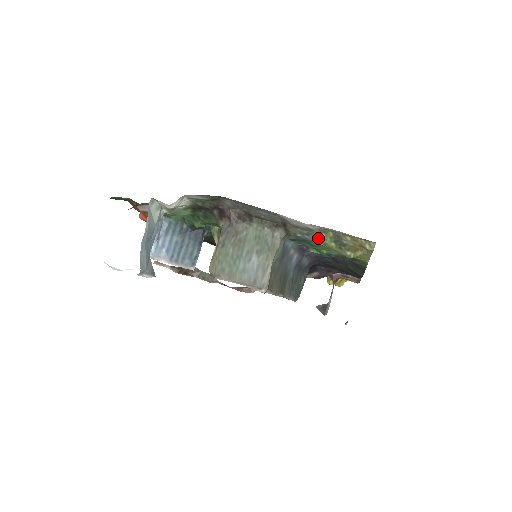
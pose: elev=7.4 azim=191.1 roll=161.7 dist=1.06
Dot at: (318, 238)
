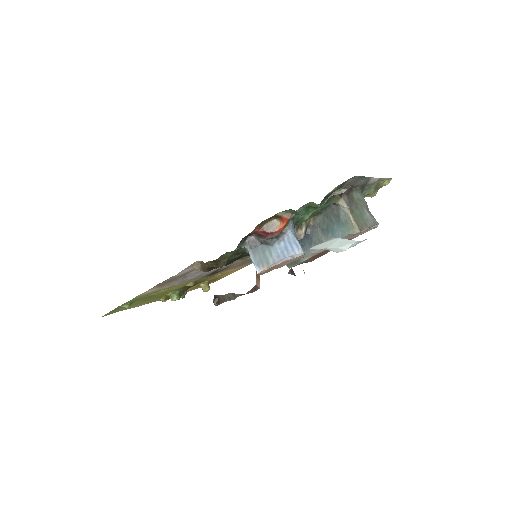
Dot at: (369, 189)
